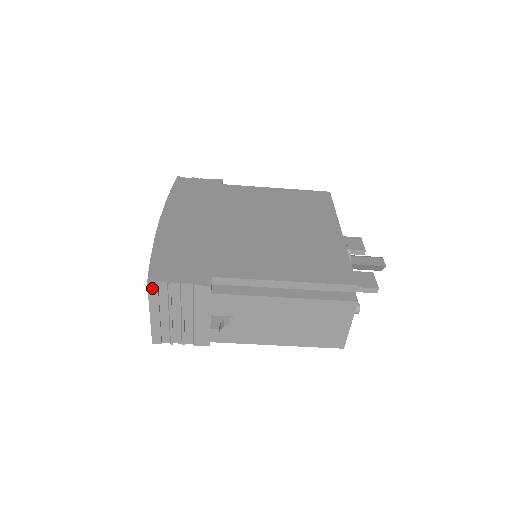
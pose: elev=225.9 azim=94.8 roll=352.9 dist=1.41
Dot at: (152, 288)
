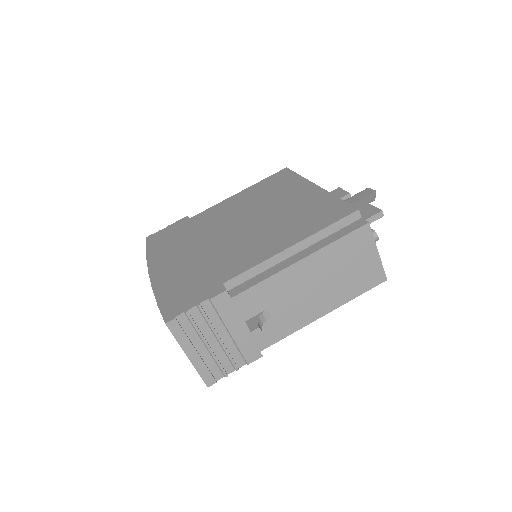
Dot at: (173, 327)
